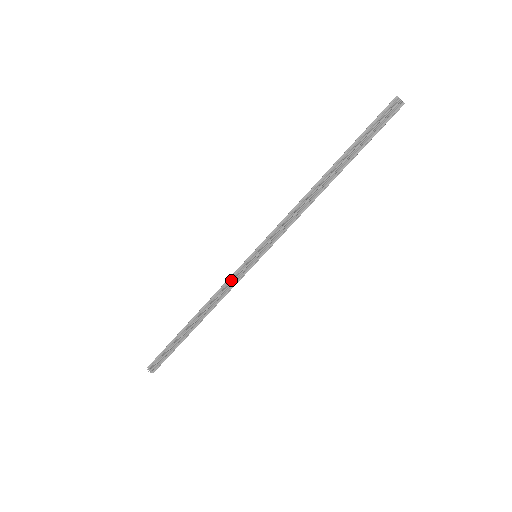
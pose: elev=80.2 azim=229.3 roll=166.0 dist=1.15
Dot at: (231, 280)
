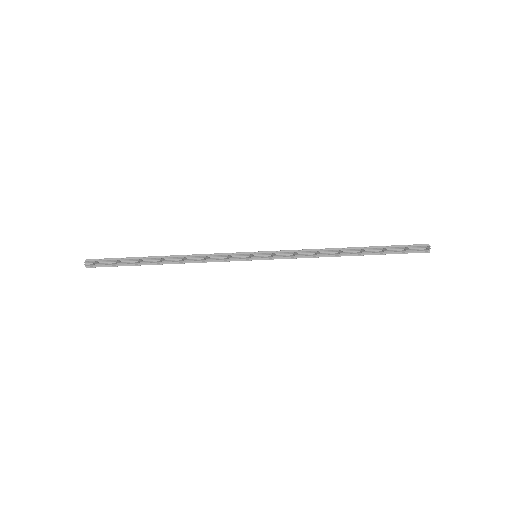
Dot at: (223, 254)
